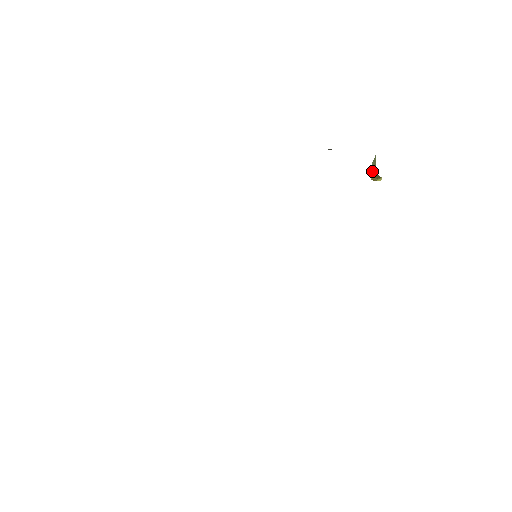
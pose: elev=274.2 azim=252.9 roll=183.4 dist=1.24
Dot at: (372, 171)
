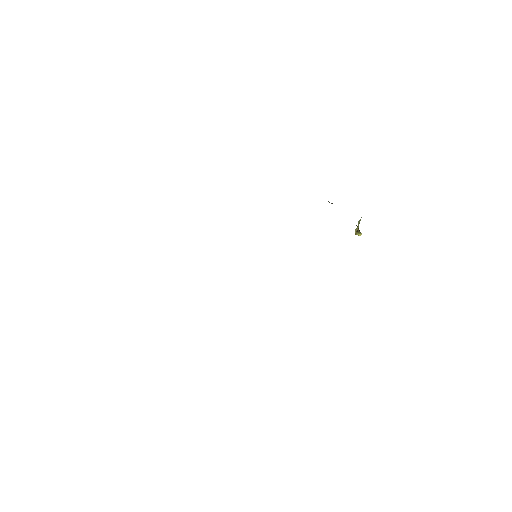
Dot at: (357, 228)
